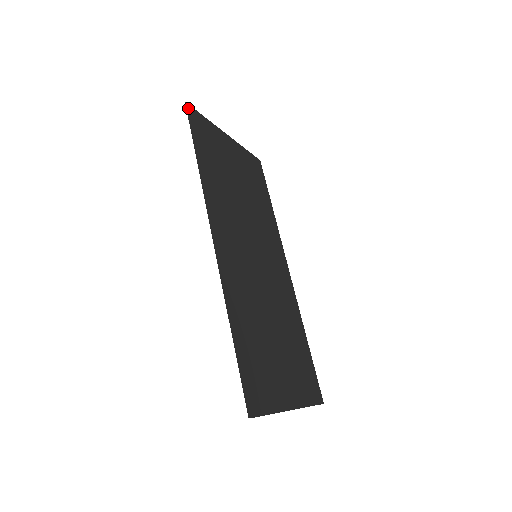
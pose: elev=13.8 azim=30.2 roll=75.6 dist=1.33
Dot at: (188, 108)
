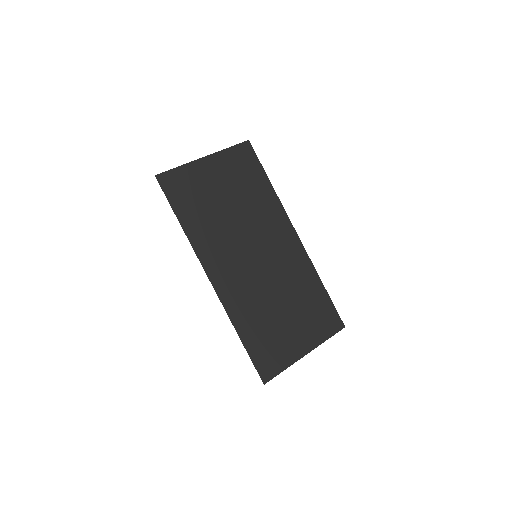
Dot at: (159, 179)
